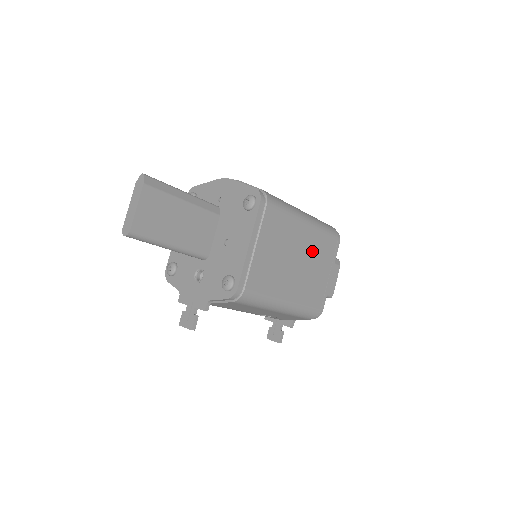
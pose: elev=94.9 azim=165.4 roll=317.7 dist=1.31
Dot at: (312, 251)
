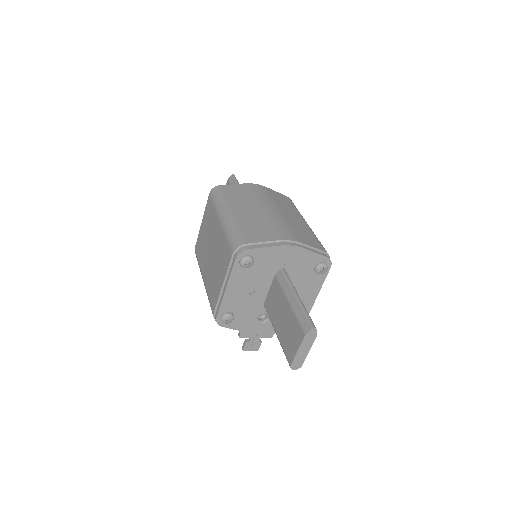
Dot at: occluded
